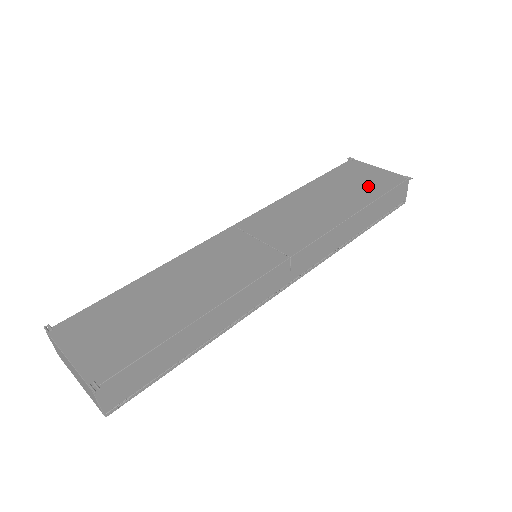
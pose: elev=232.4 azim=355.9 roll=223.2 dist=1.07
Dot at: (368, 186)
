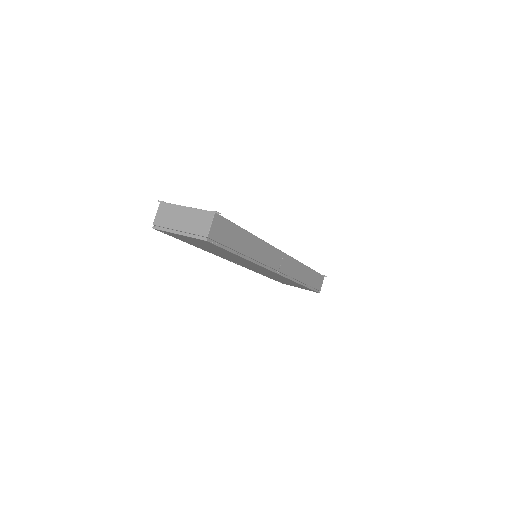
Dot at: occluded
